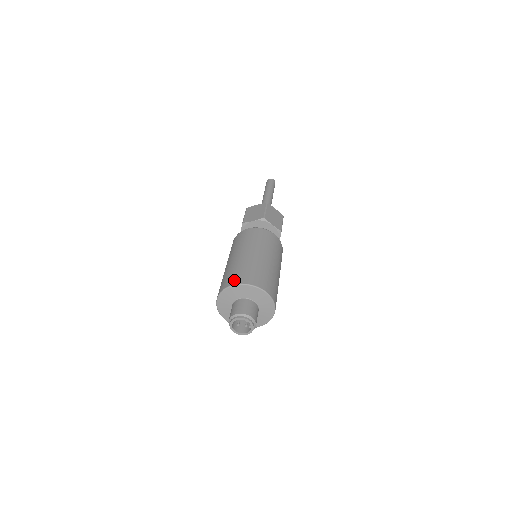
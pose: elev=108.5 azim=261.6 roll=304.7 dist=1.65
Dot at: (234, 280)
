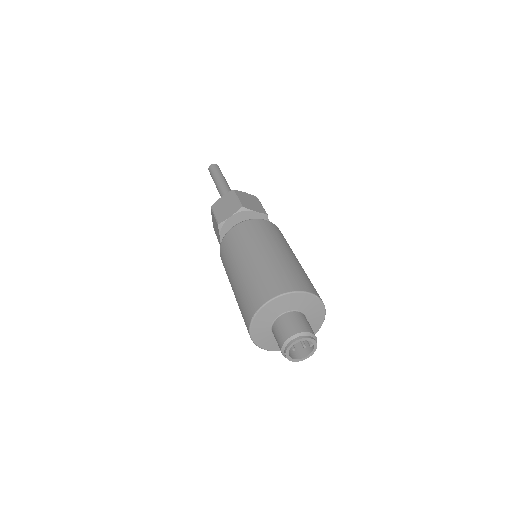
Dot at: (262, 296)
